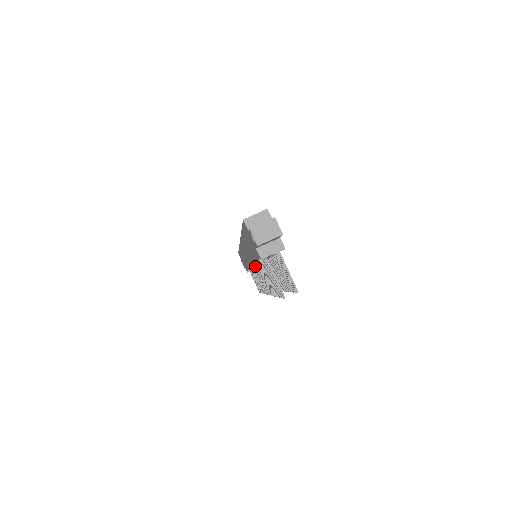
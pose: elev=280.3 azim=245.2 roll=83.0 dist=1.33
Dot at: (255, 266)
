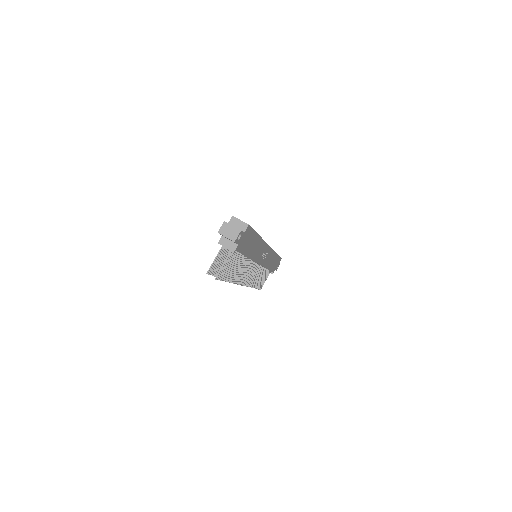
Dot at: occluded
